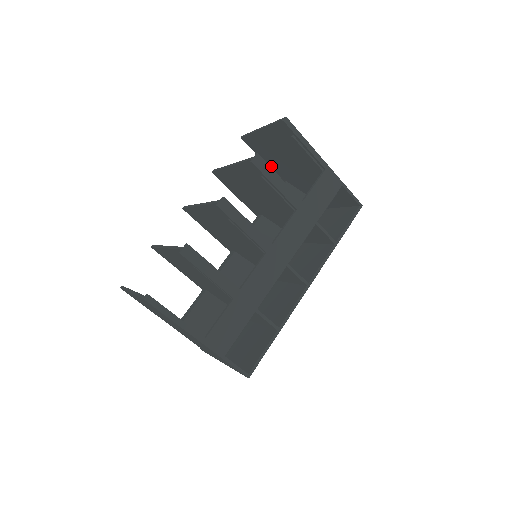
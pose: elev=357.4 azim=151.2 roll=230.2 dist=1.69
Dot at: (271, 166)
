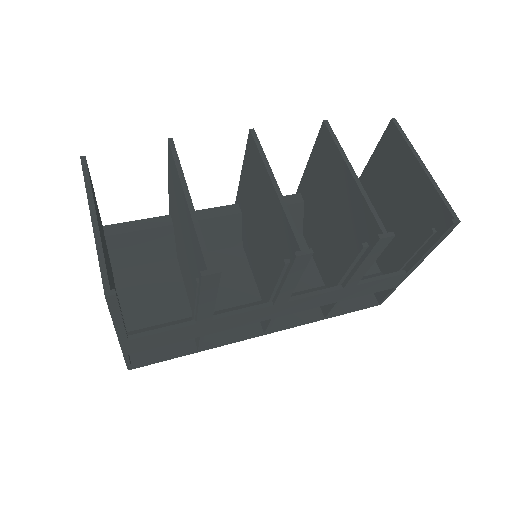
Dot at: (371, 169)
